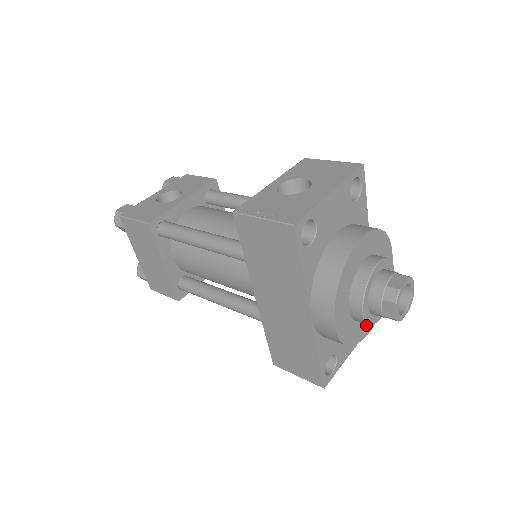
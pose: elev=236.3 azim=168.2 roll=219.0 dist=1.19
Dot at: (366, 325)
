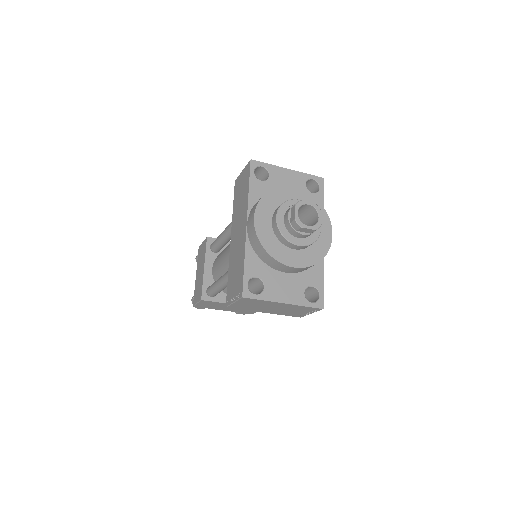
Dot at: (290, 256)
